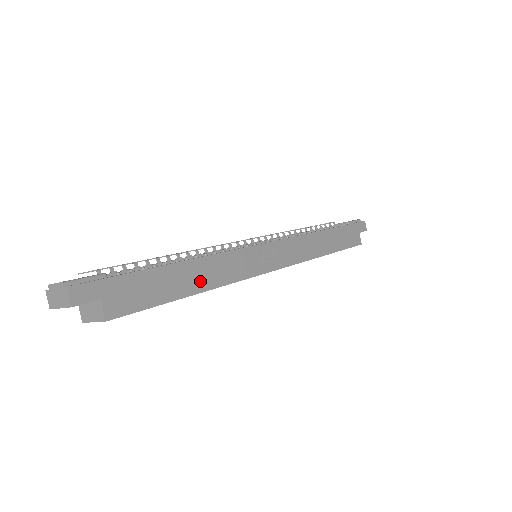
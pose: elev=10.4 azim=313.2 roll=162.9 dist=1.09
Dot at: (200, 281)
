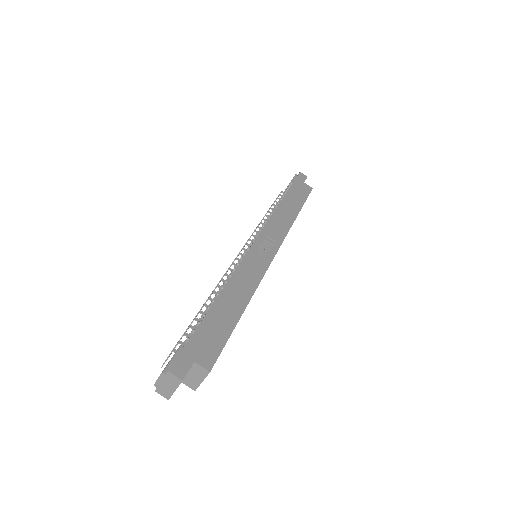
Dot at: (239, 299)
